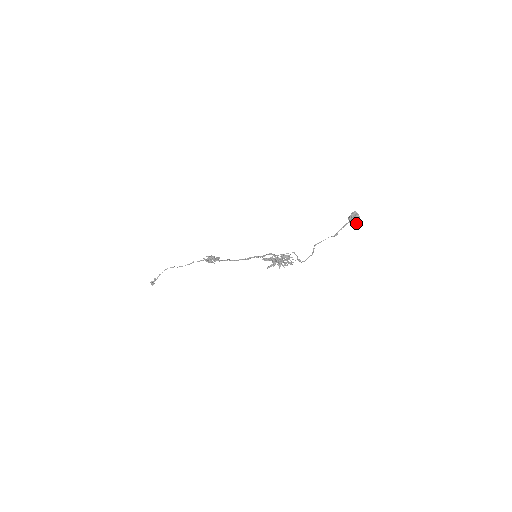
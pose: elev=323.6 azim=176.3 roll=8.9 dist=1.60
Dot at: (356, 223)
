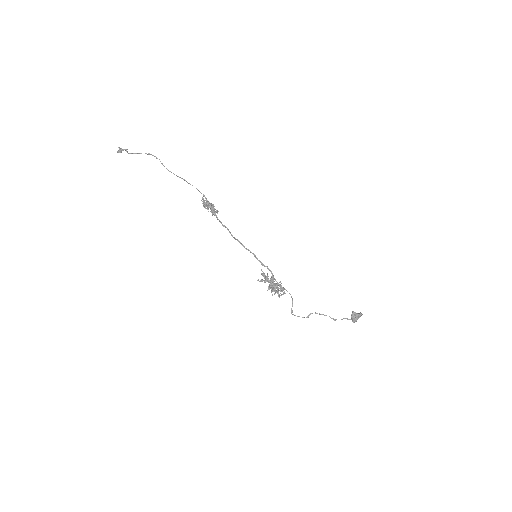
Dot at: (354, 322)
